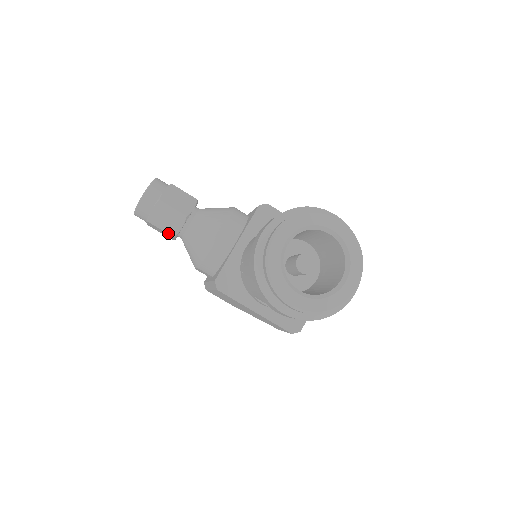
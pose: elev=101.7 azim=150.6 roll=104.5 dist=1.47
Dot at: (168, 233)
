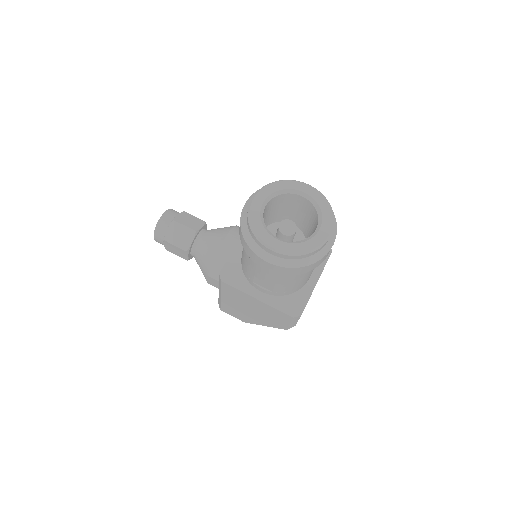
Dot at: (181, 248)
